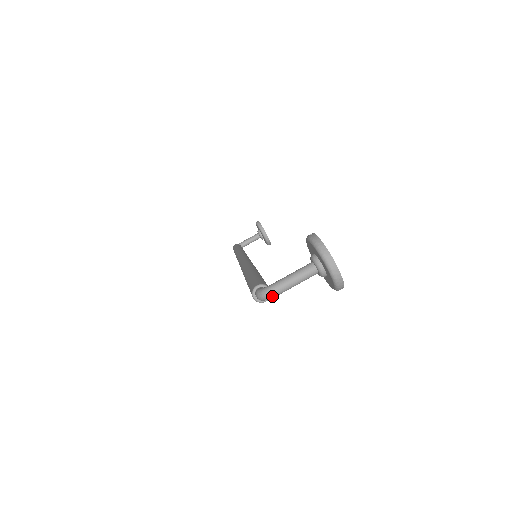
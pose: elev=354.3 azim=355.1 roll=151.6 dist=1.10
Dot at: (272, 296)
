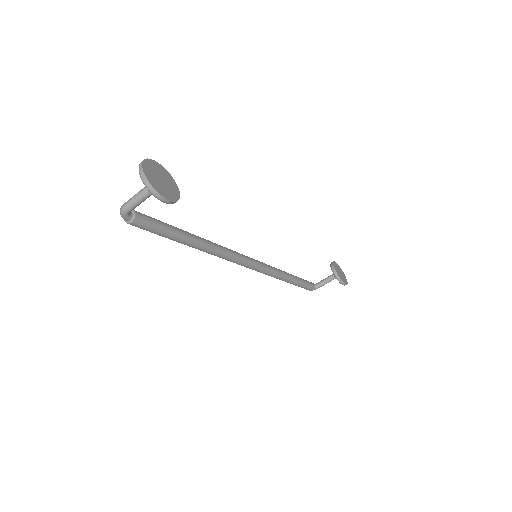
Dot at: (123, 211)
